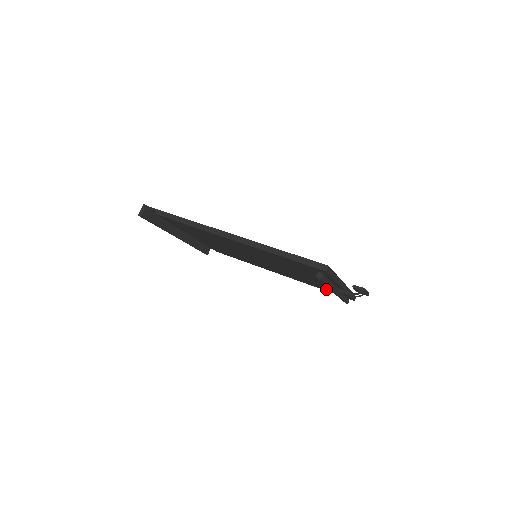
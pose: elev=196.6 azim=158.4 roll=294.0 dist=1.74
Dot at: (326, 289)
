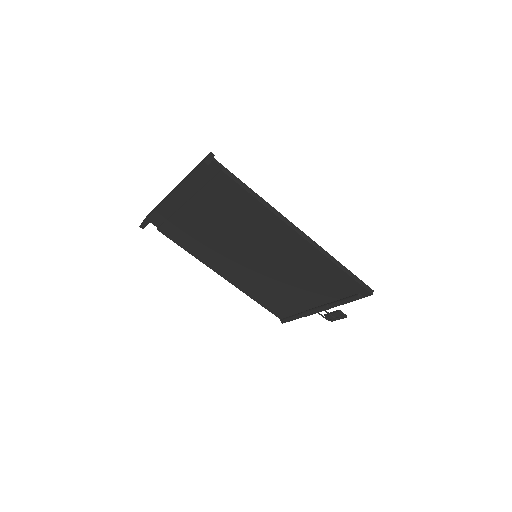
Dot at: (273, 306)
